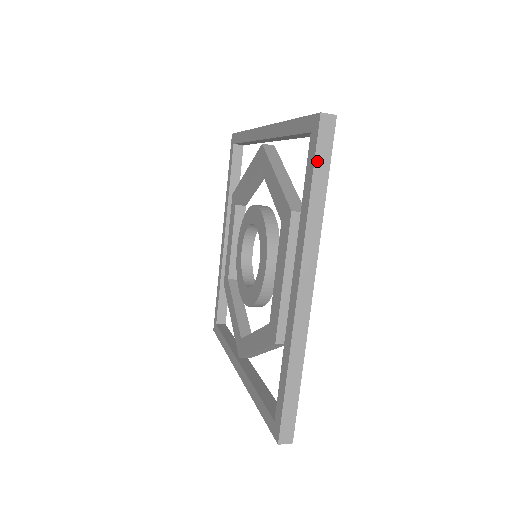
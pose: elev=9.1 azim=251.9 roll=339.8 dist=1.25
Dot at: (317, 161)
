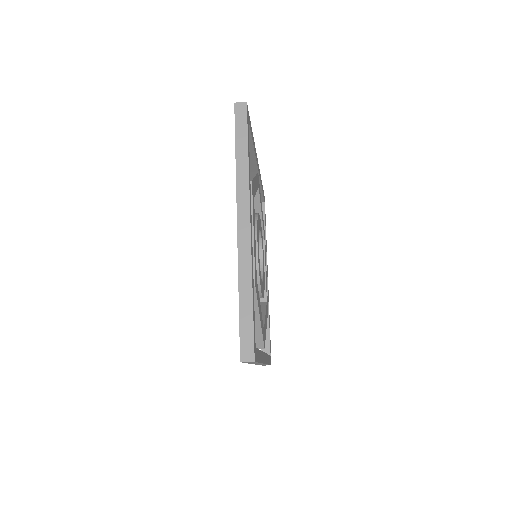
Dot at: (237, 132)
